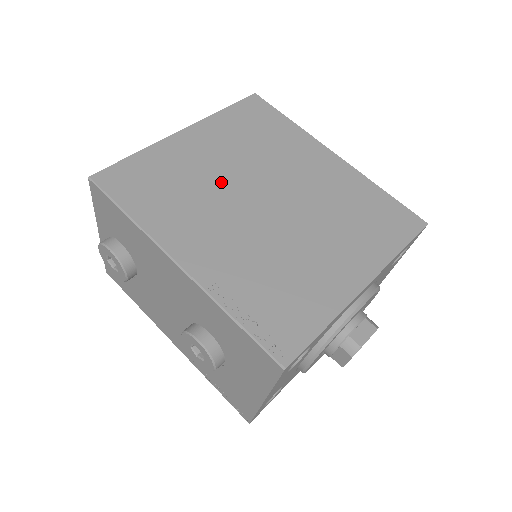
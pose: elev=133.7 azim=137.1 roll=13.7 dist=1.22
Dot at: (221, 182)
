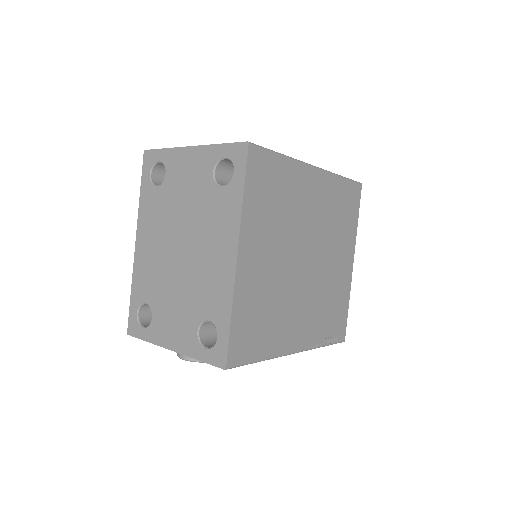
Dot at: (282, 276)
